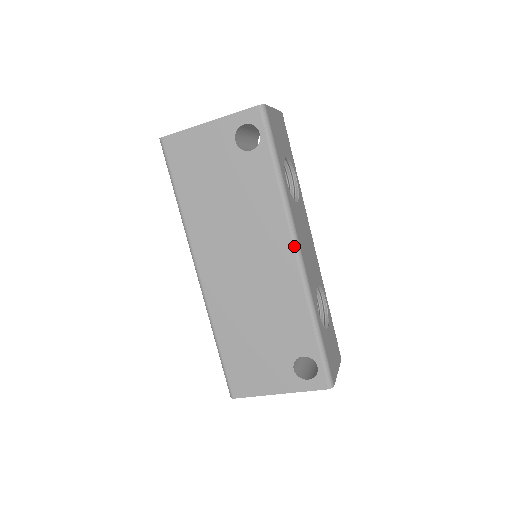
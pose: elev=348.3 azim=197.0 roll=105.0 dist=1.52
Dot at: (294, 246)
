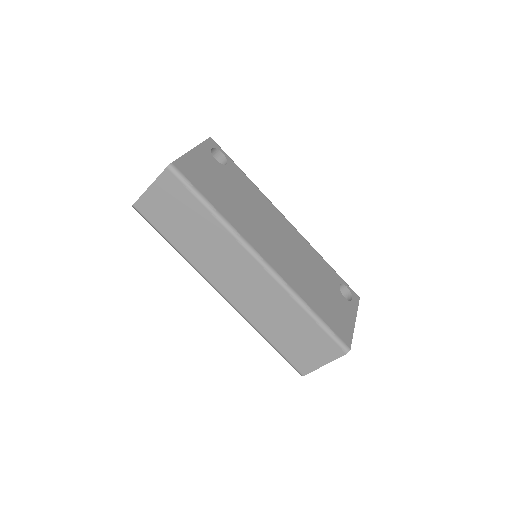
Dot at: occluded
